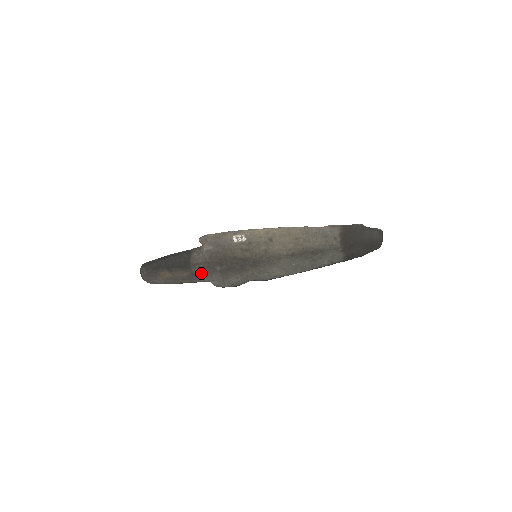
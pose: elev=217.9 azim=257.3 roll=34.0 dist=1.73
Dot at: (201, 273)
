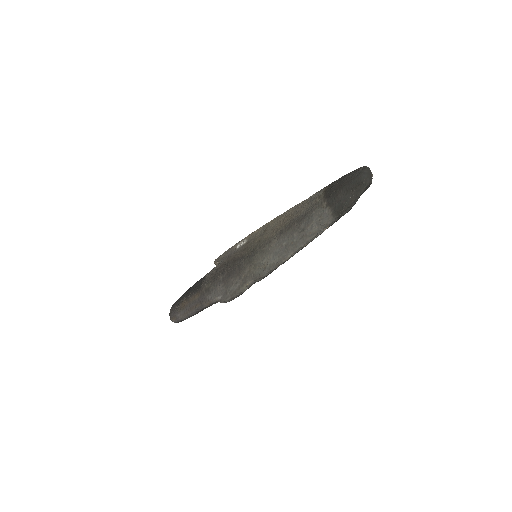
Dot at: (208, 289)
